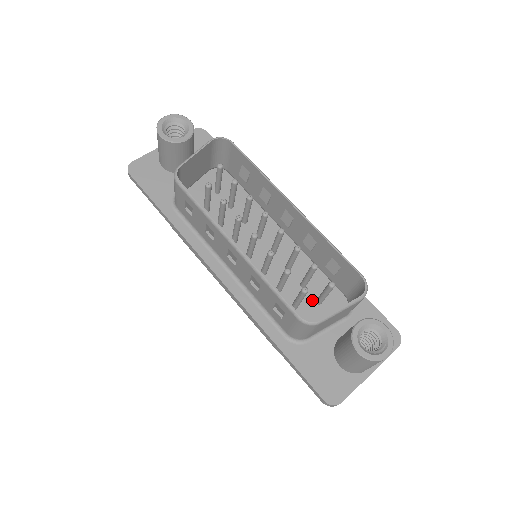
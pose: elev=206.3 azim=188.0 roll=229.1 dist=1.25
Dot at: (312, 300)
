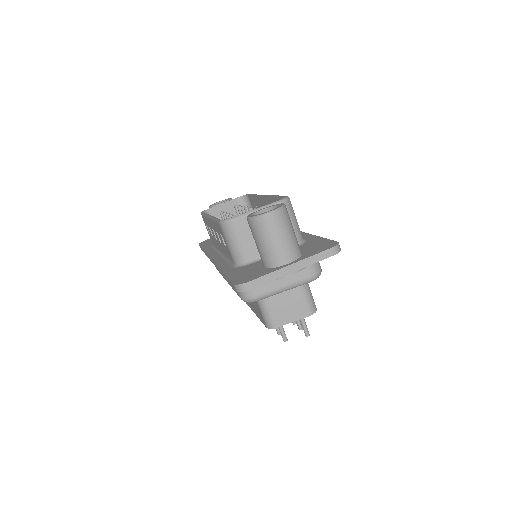
Dot at: occluded
